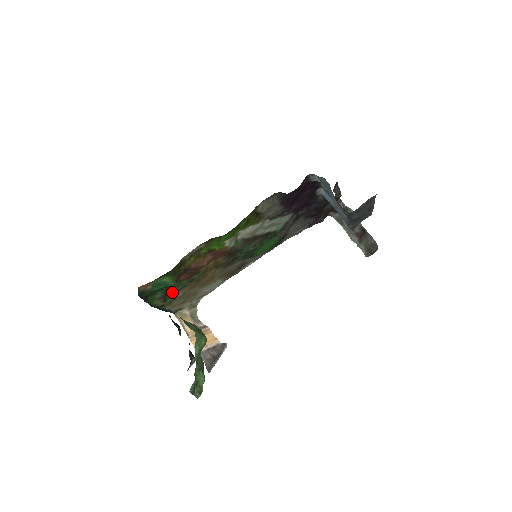
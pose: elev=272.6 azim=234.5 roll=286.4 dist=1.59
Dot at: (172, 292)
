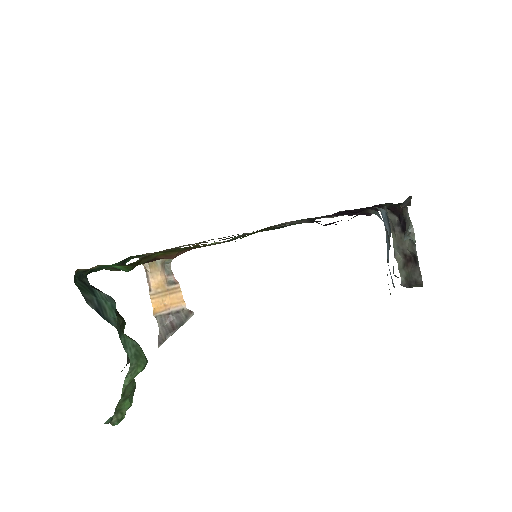
Dot at: occluded
